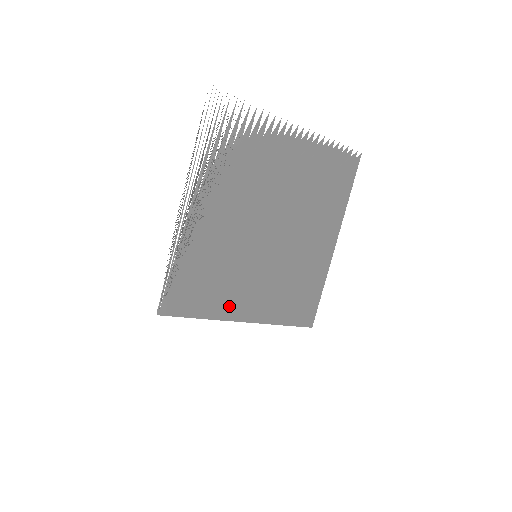
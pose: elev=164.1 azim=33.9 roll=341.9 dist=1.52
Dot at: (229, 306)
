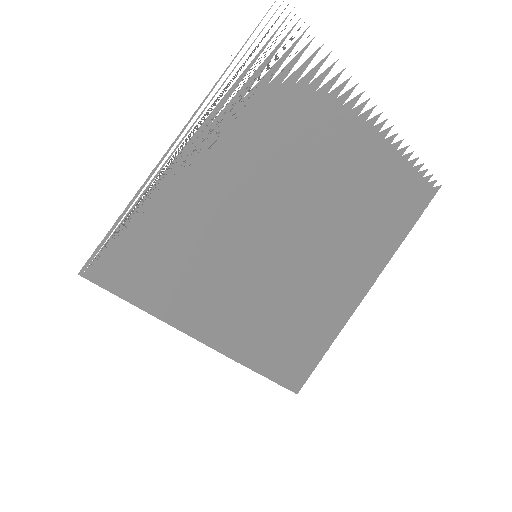
Dot at: (192, 310)
